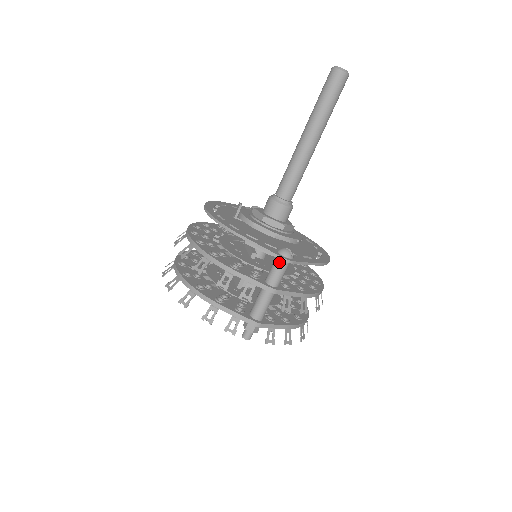
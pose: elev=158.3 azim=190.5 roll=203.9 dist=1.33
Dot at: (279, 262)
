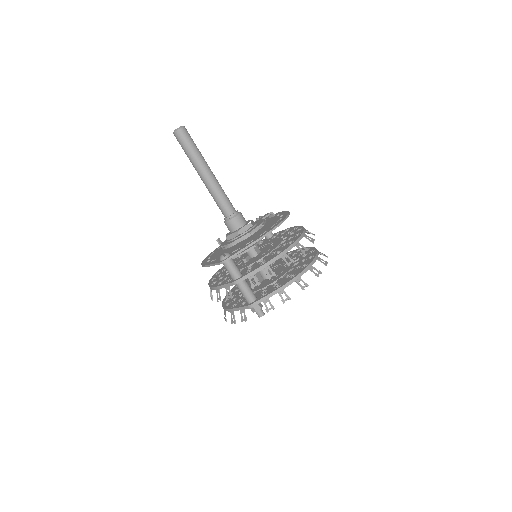
Dot at: (224, 265)
